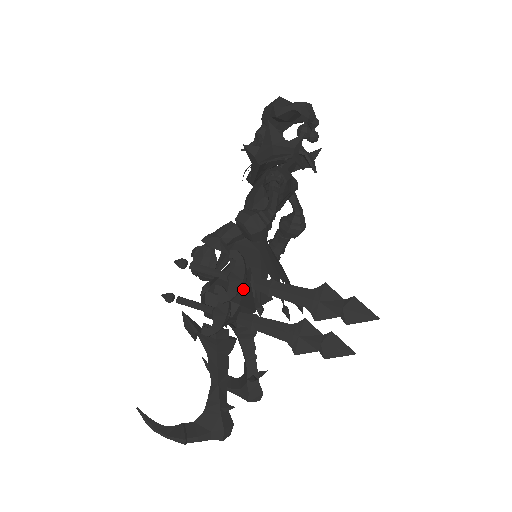
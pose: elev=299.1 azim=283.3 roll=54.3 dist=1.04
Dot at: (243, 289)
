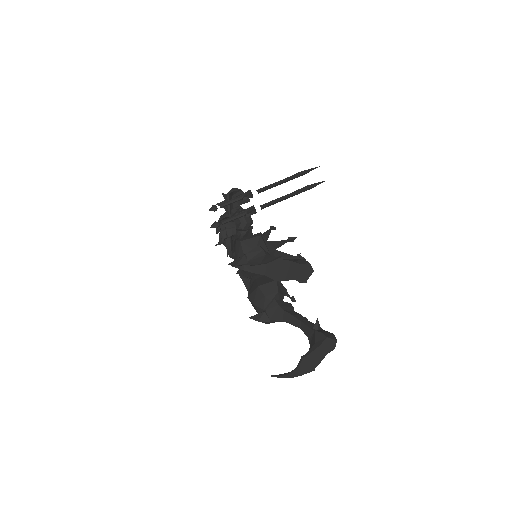
Dot at: occluded
